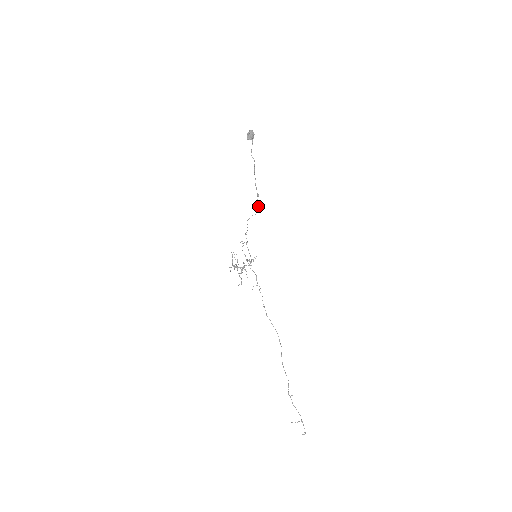
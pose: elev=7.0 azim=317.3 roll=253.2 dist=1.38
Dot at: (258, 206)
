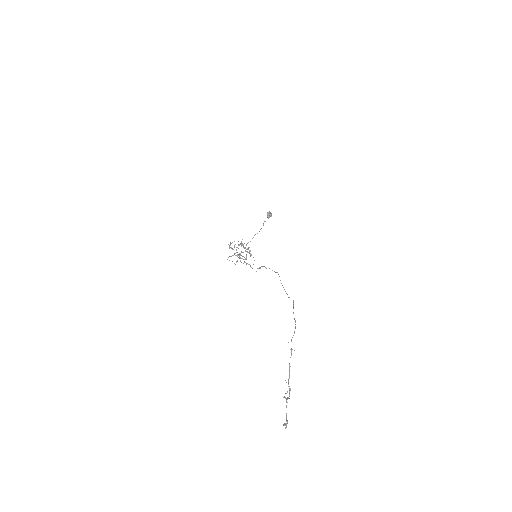
Dot at: (237, 261)
